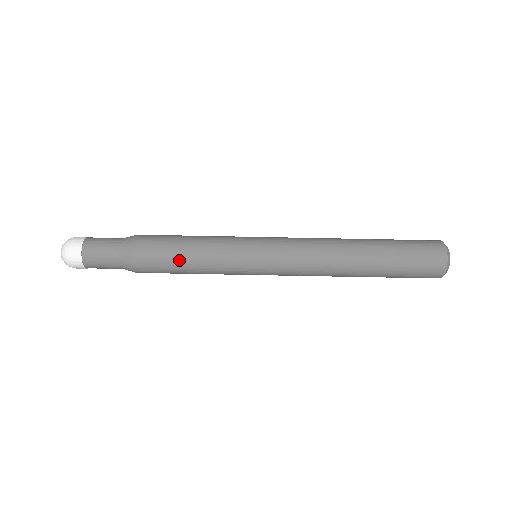
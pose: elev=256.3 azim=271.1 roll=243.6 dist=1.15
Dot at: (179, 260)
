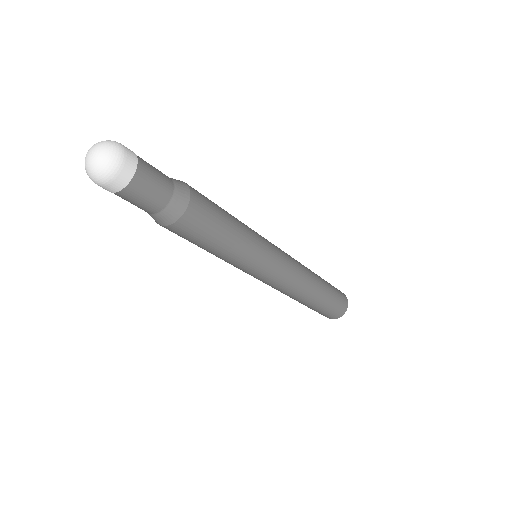
Dot at: (211, 244)
